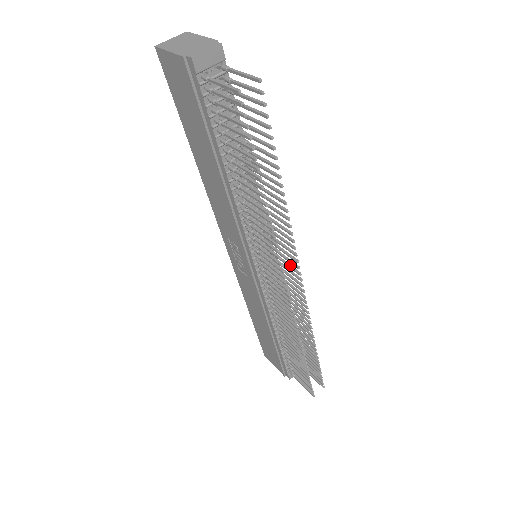
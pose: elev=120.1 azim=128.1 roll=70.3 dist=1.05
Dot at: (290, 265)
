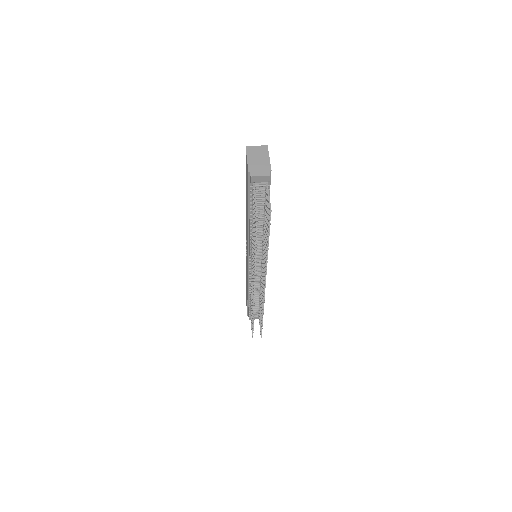
Dot at: occluded
